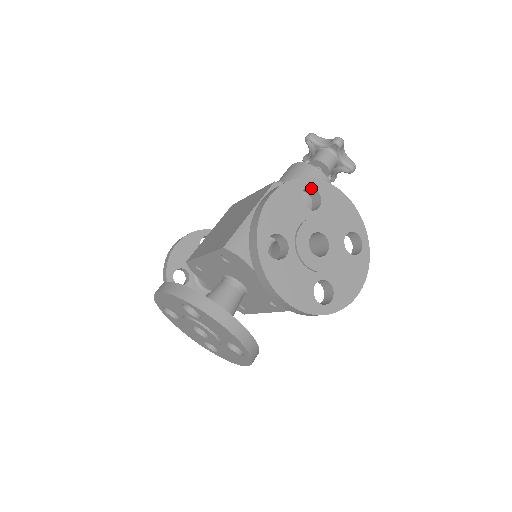
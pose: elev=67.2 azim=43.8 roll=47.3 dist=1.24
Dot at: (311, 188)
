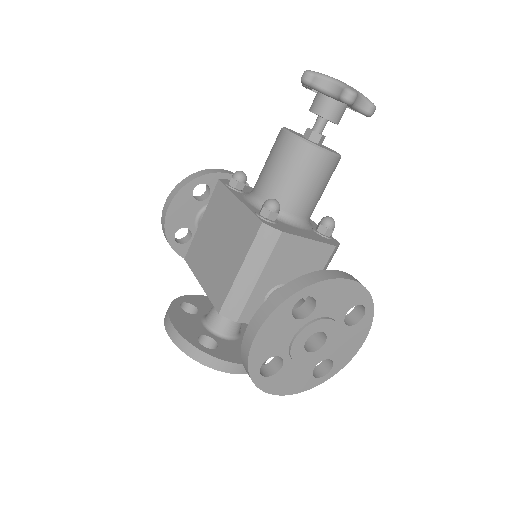
Dot at: (303, 295)
